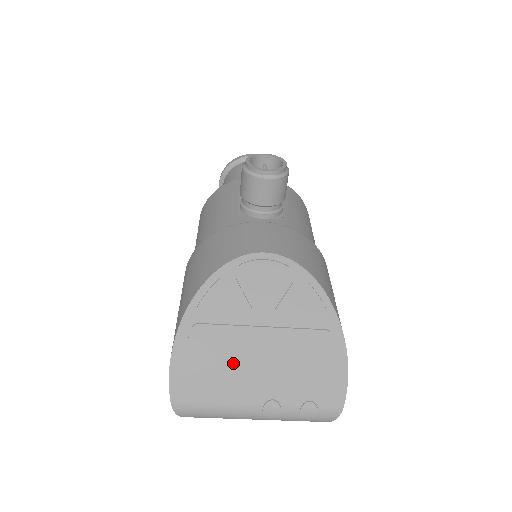
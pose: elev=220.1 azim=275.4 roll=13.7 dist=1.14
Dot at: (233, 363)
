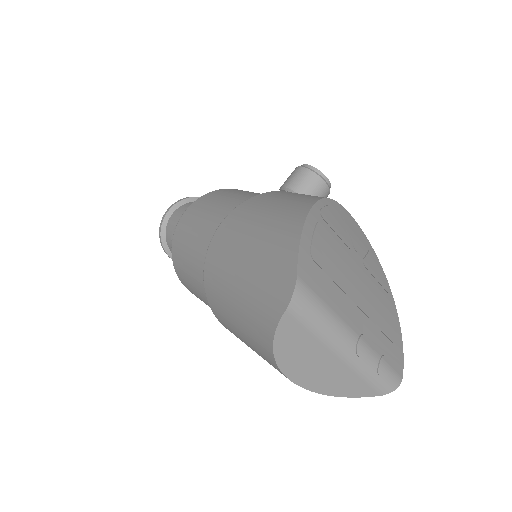
Dot at: (343, 278)
